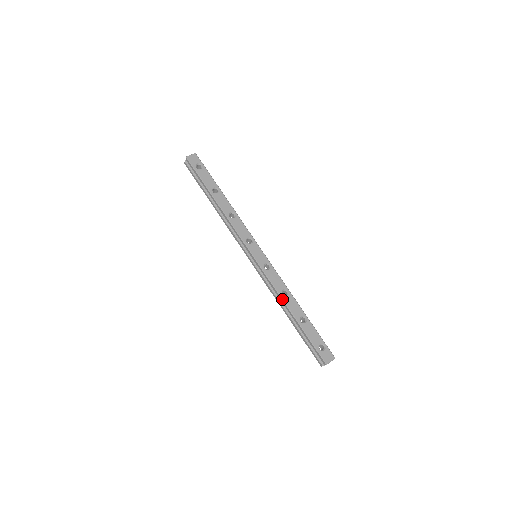
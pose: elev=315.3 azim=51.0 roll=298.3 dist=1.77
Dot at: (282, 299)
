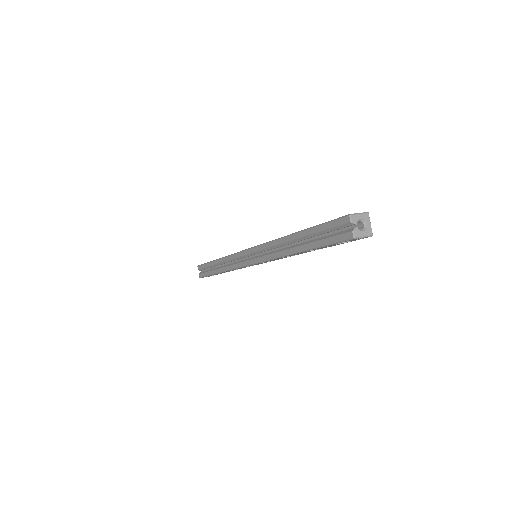
Dot at: (279, 238)
